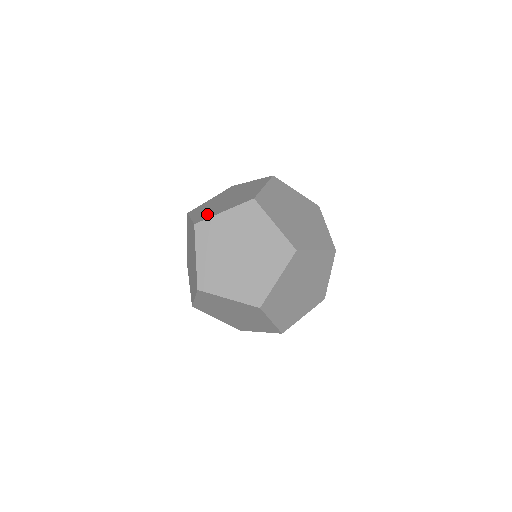
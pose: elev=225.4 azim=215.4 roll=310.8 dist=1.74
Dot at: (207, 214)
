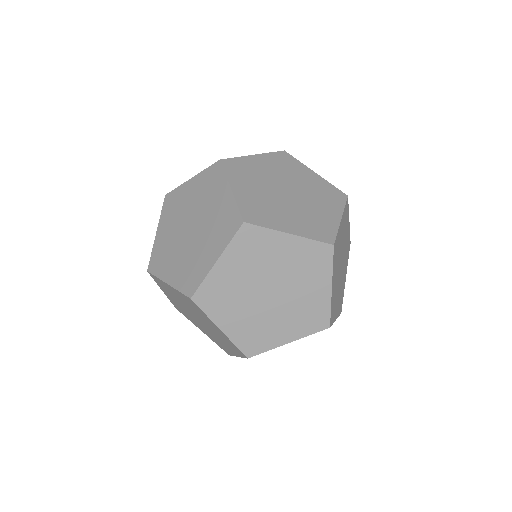
Dot at: occluded
